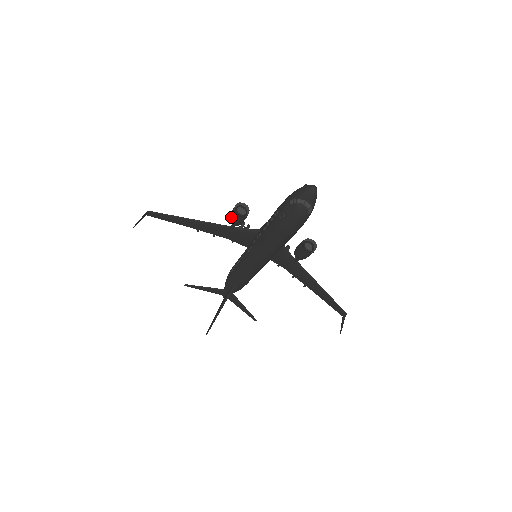
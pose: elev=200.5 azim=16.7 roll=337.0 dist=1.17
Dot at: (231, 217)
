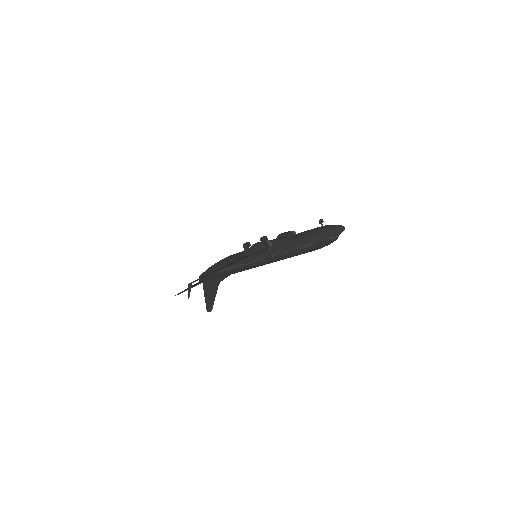
Dot at: (259, 252)
